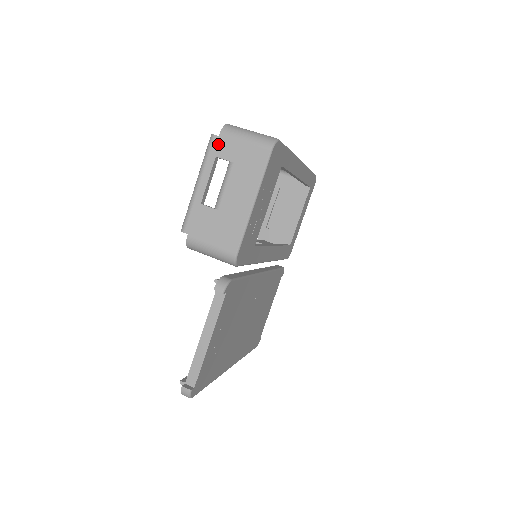
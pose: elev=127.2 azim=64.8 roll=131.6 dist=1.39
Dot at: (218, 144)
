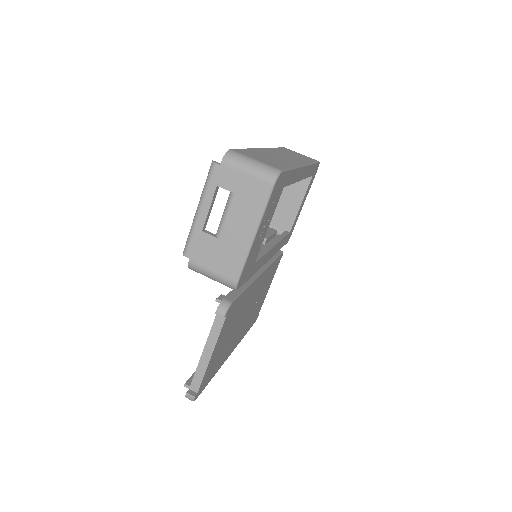
Dot at: (219, 173)
